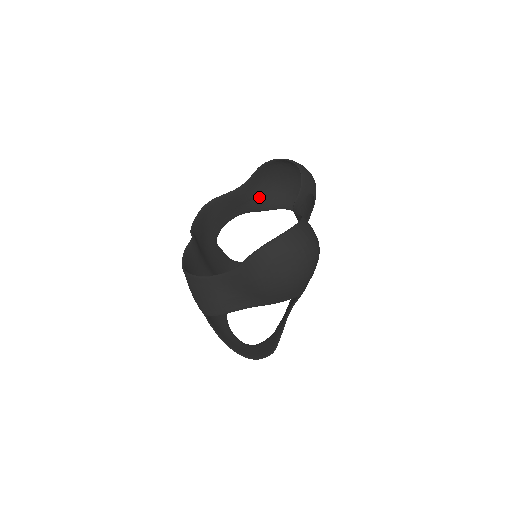
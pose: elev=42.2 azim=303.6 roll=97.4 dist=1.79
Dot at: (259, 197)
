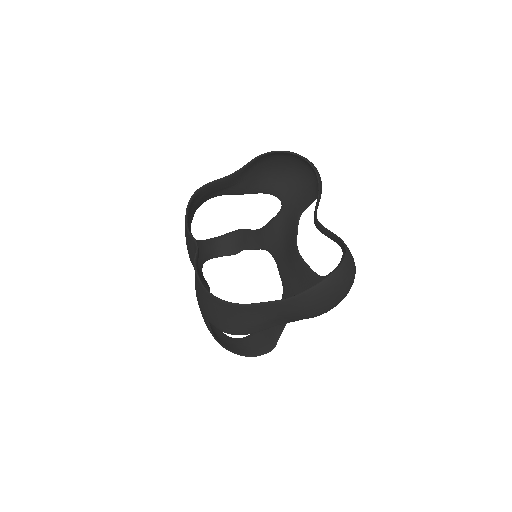
Dot at: (245, 182)
